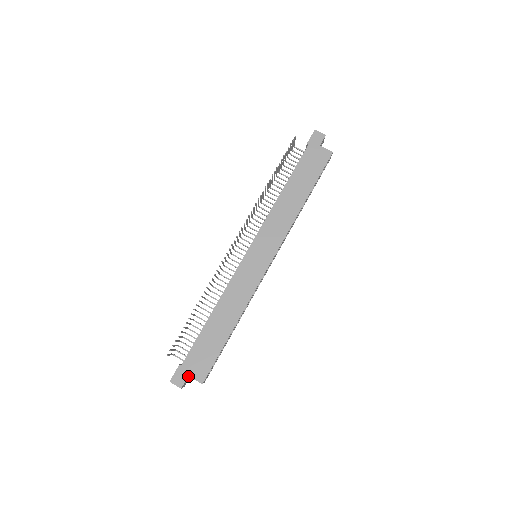
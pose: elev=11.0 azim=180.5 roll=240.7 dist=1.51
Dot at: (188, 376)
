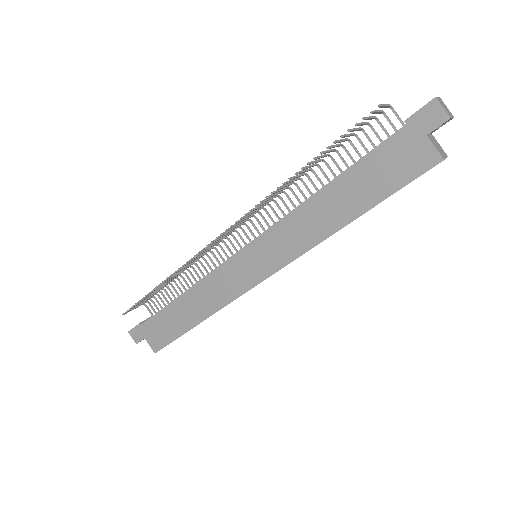
Dot at: (146, 337)
